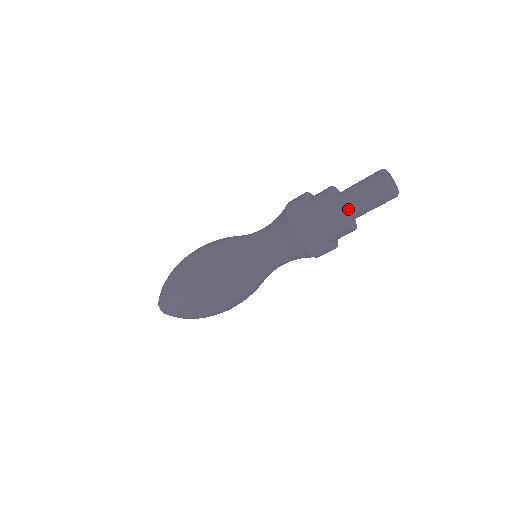
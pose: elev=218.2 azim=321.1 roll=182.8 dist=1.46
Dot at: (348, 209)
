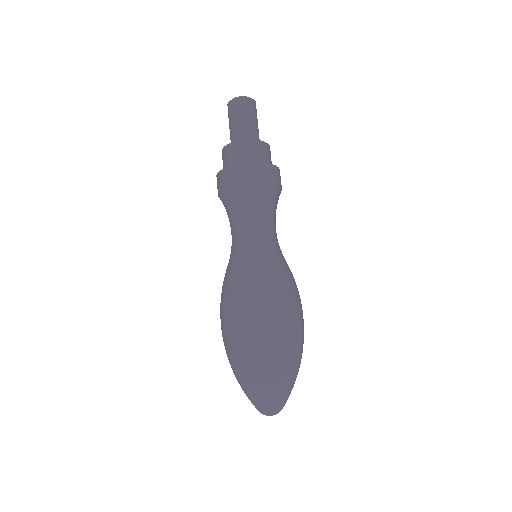
Dot at: (236, 139)
